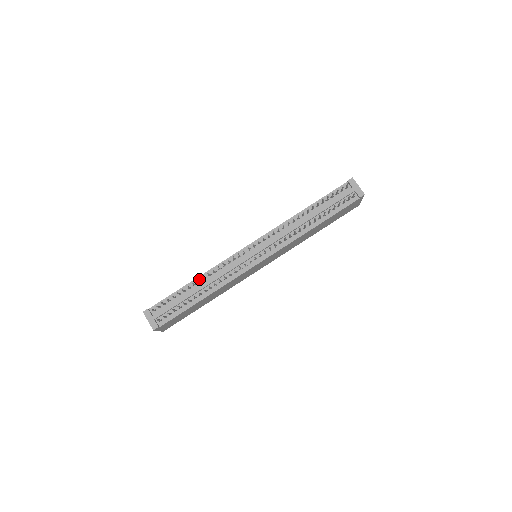
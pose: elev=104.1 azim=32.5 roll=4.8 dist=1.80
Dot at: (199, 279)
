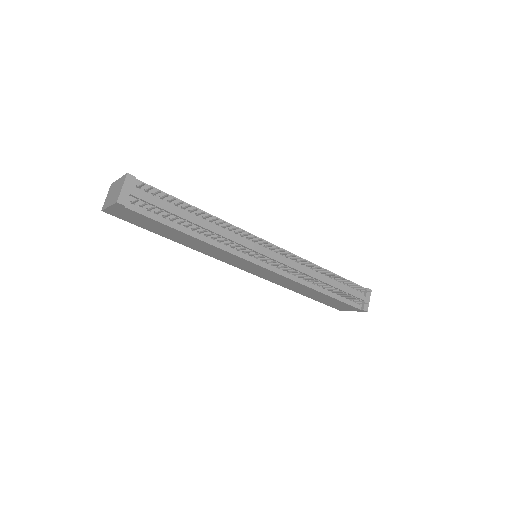
Dot at: (206, 215)
